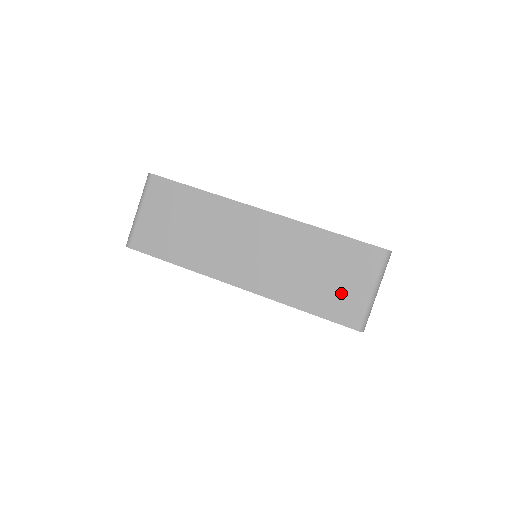
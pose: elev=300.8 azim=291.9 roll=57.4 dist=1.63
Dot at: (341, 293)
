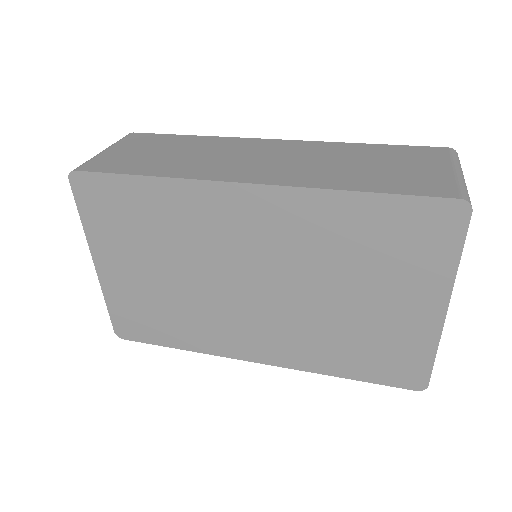
Dot at: (413, 175)
